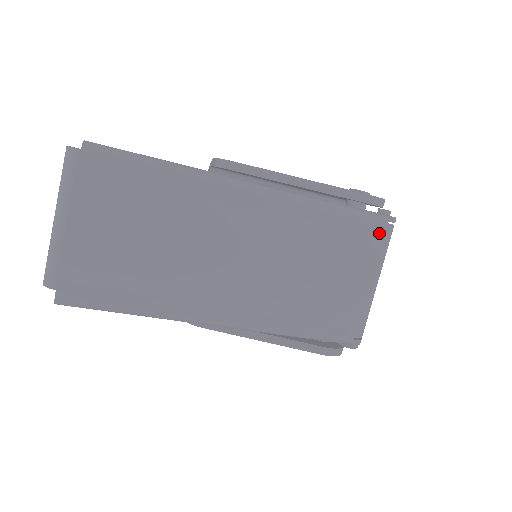
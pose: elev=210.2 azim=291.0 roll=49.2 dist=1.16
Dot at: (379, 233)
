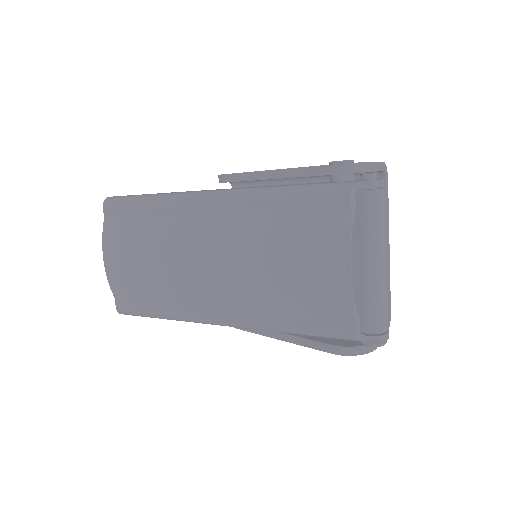
Dot at: (345, 205)
